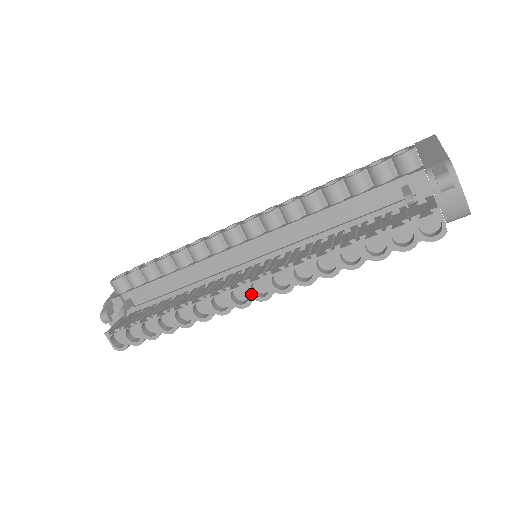
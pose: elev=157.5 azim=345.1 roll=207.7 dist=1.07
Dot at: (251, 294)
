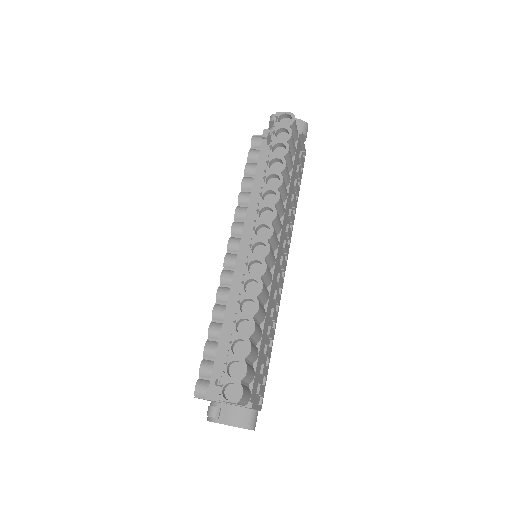
Dot at: (262, 239)
